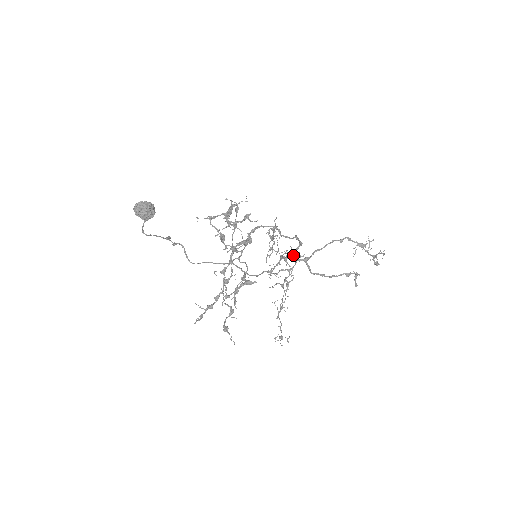
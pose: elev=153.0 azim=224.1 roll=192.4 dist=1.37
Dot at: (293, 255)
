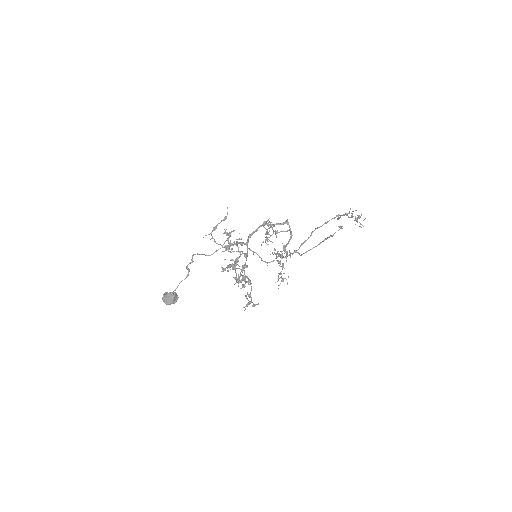
Dot at: (285, 252)
